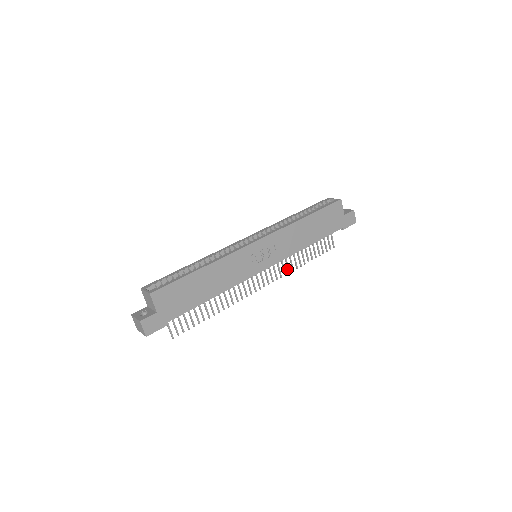
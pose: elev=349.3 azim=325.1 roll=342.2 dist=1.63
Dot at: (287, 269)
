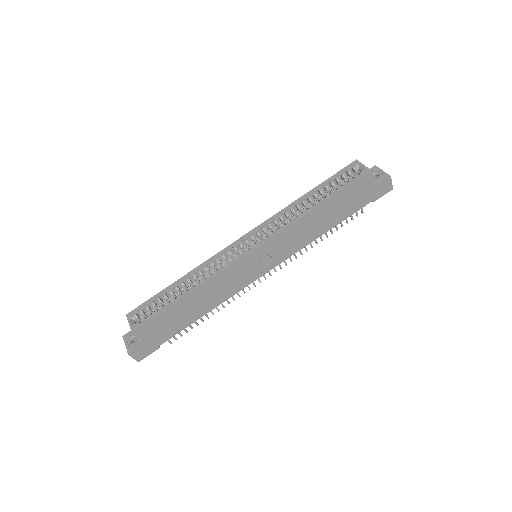
Dot at: (299, 251)
